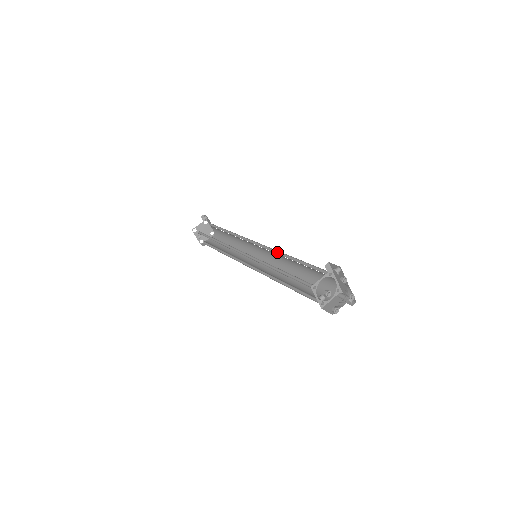
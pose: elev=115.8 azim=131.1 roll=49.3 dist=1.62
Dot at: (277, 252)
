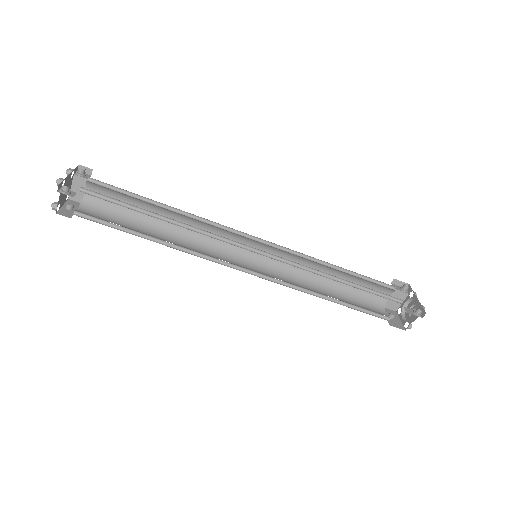
Dot at: (305, 267)
